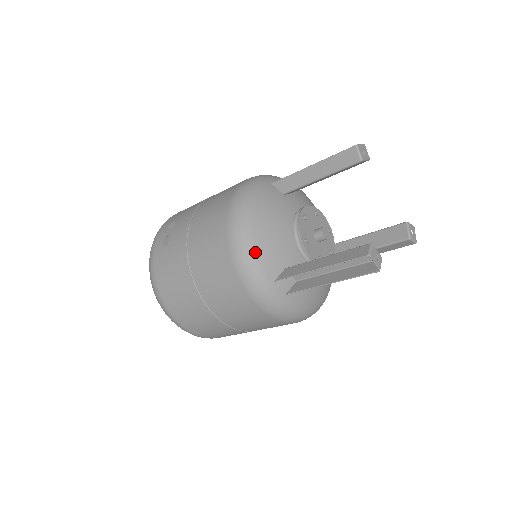
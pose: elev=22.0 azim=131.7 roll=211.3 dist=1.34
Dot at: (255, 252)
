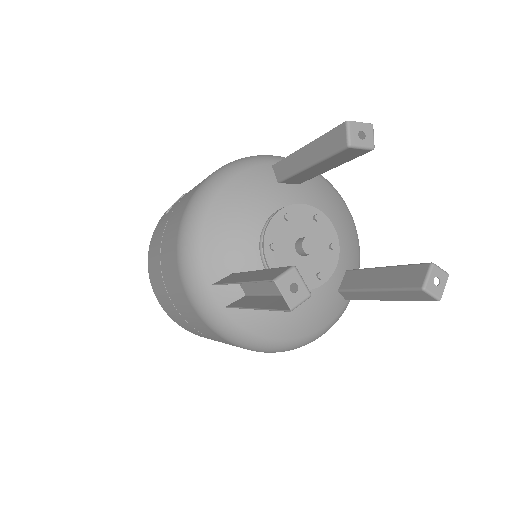
Dot at: (198, 241)
